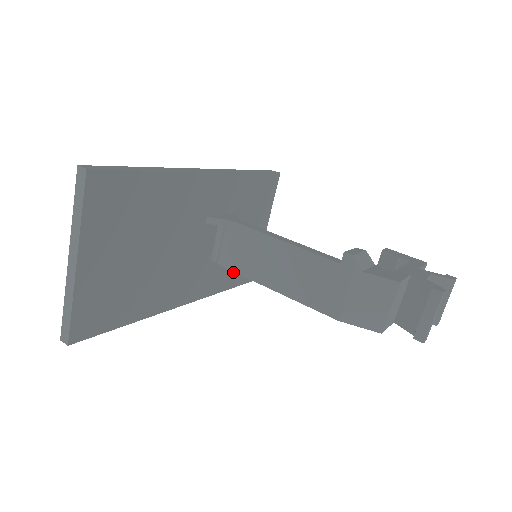
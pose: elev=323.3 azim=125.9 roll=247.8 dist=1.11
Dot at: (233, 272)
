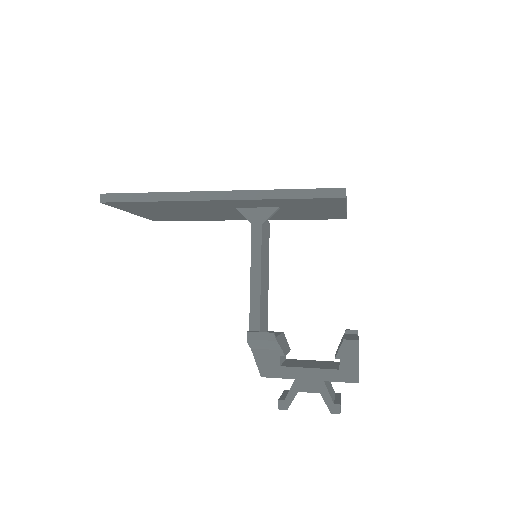
Dot at: (304, 217)
